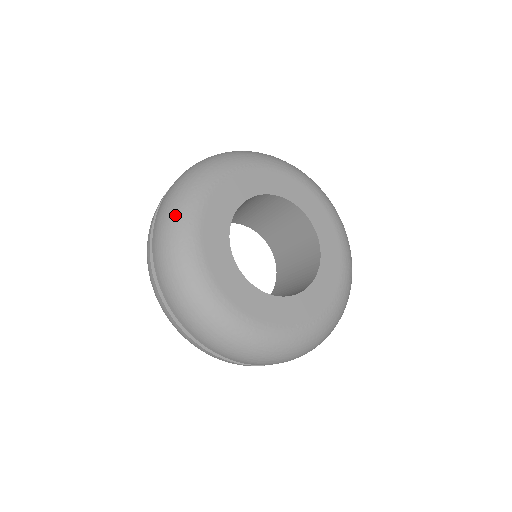
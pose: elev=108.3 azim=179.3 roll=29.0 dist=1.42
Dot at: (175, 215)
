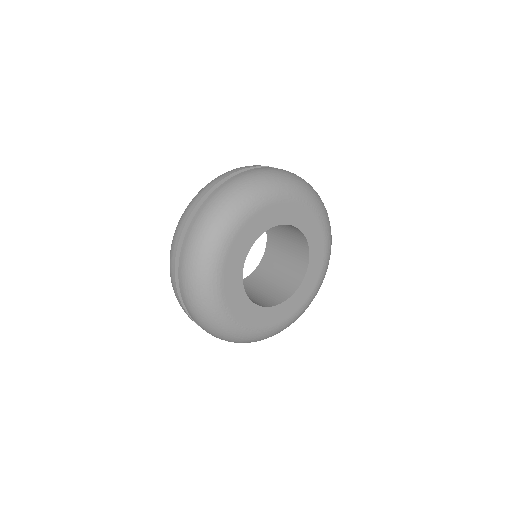
Dot at: (272, 181)
